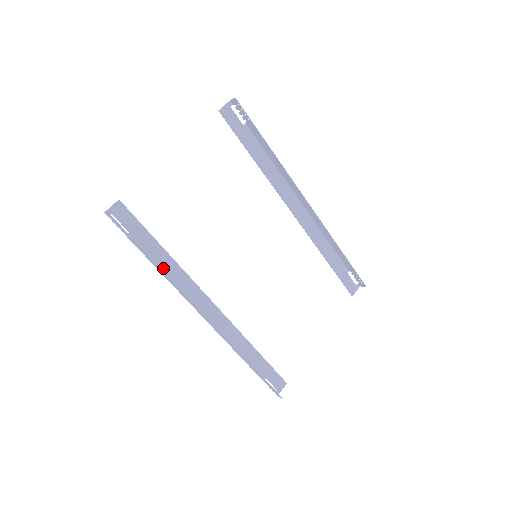
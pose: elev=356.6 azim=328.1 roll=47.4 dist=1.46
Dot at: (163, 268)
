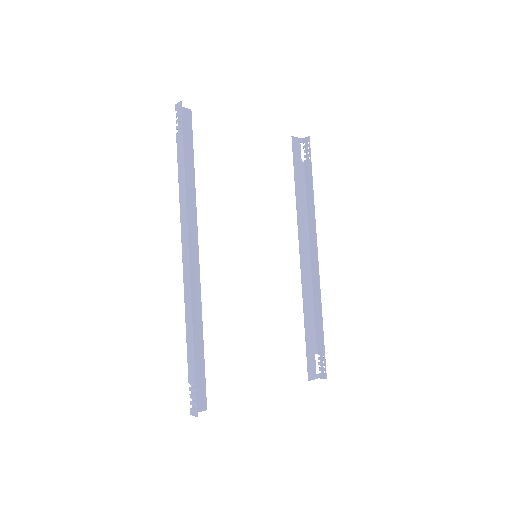
Dot at: occluded
